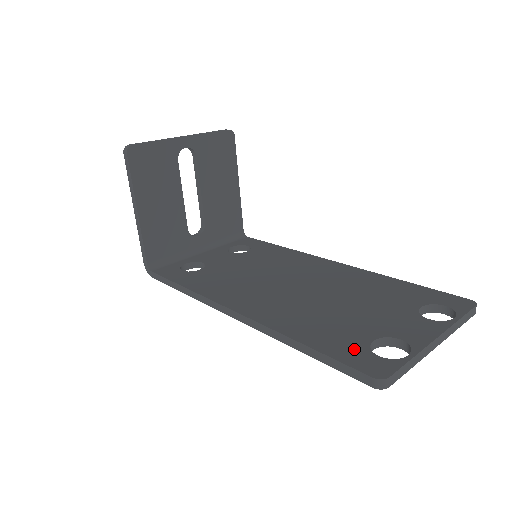
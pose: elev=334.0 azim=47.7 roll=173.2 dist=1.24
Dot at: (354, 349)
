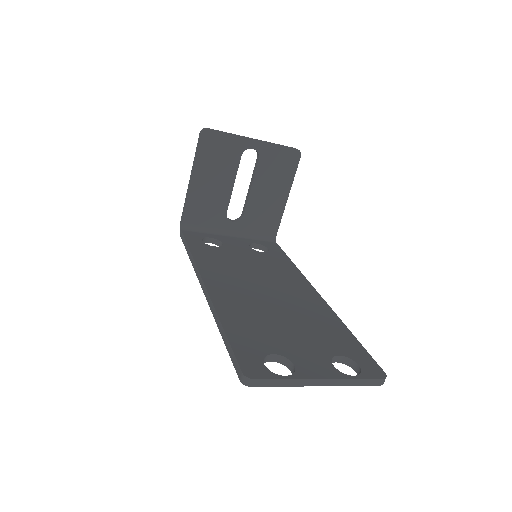
Dot at: (253, 351)
